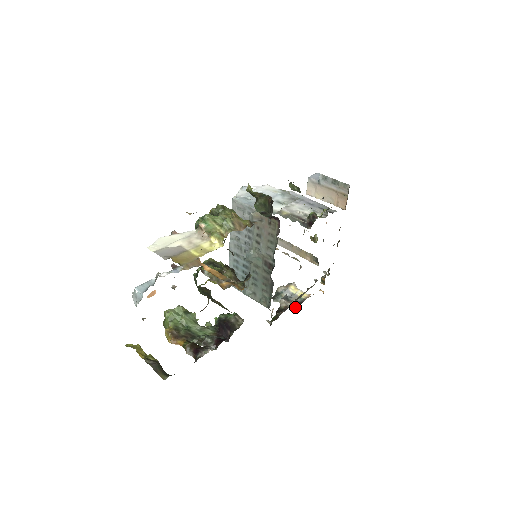
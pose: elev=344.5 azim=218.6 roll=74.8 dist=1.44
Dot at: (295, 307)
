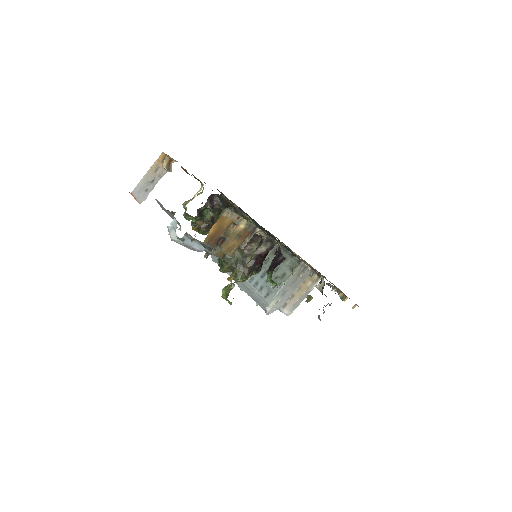
Dot at: occluded
